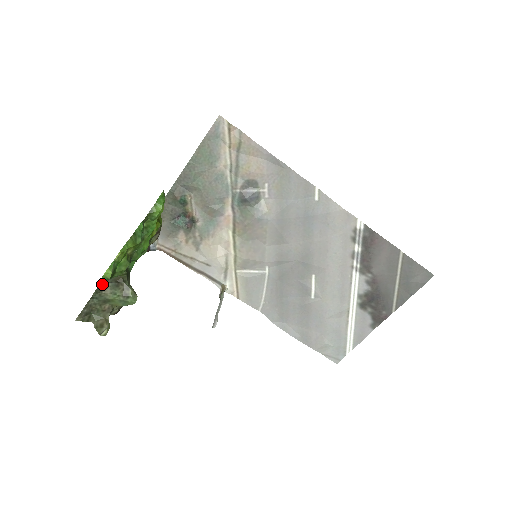
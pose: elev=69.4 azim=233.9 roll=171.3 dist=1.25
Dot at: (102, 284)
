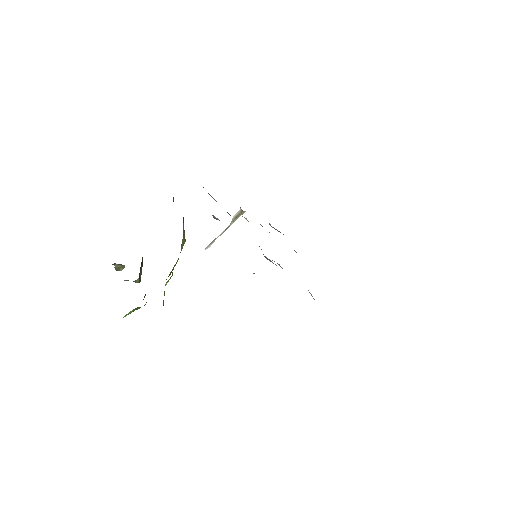
Dot at: occluded
